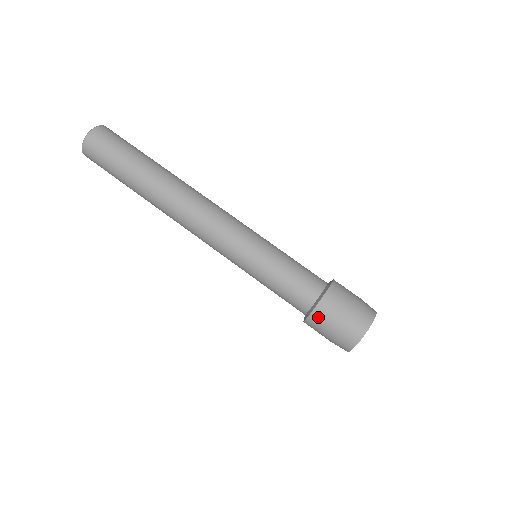
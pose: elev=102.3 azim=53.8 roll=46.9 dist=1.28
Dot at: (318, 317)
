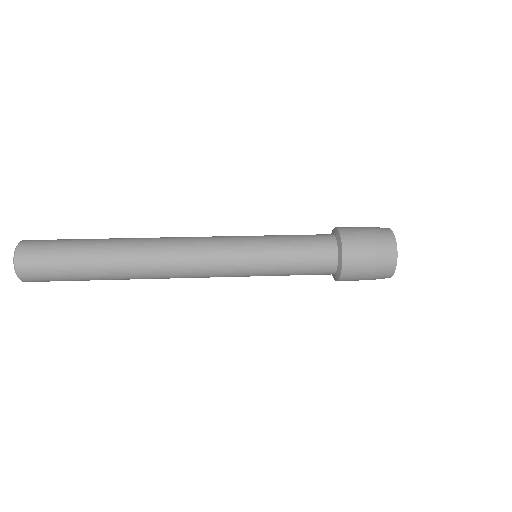
Dot at: (351, 258)
